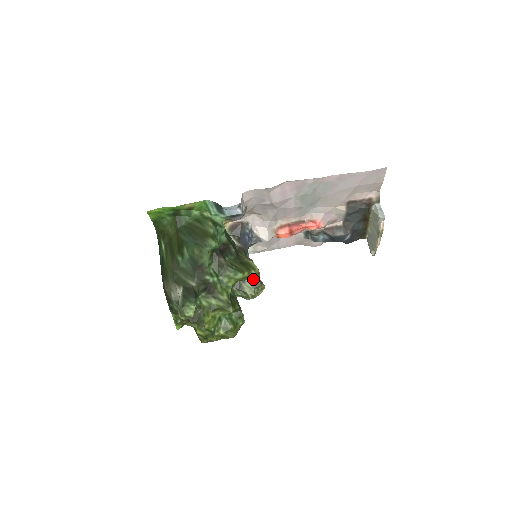
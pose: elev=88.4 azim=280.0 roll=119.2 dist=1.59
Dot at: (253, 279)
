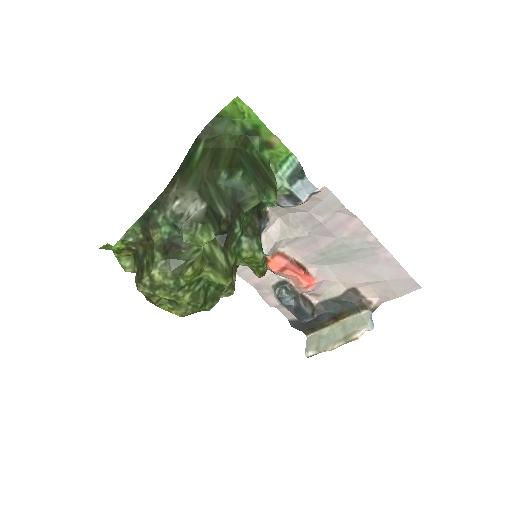
Dot at: (257, 273)
